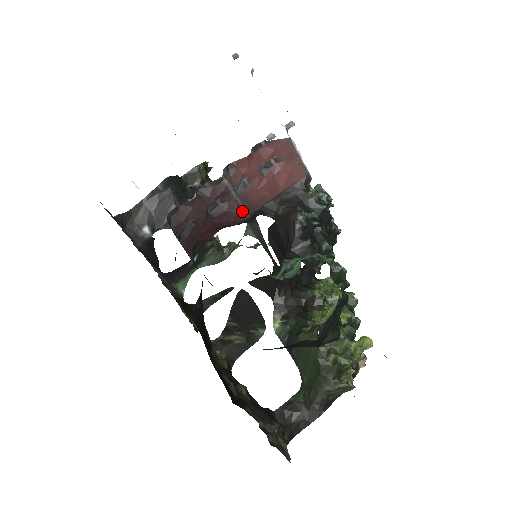
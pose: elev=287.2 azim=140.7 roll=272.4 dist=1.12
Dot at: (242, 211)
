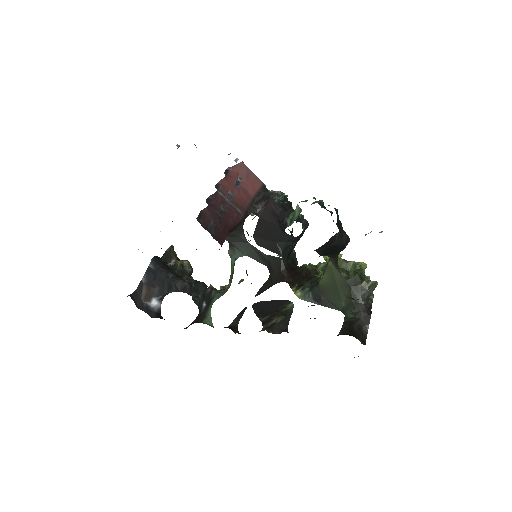
Dot at: (238, 212)
